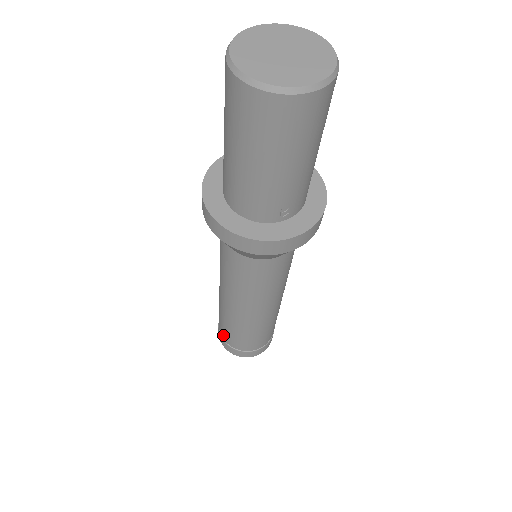
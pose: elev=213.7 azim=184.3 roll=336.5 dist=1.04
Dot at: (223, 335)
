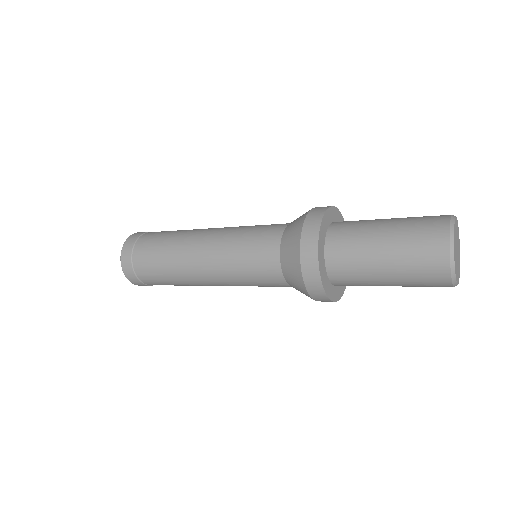
Dot at: (147, 281)
